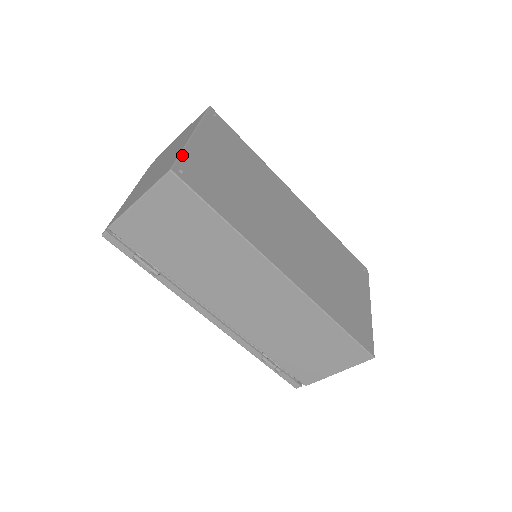
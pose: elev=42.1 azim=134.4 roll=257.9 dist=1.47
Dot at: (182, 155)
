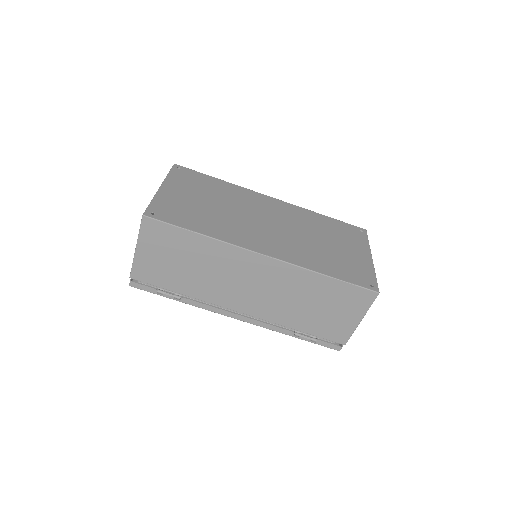
Dot at: (152, 203)
